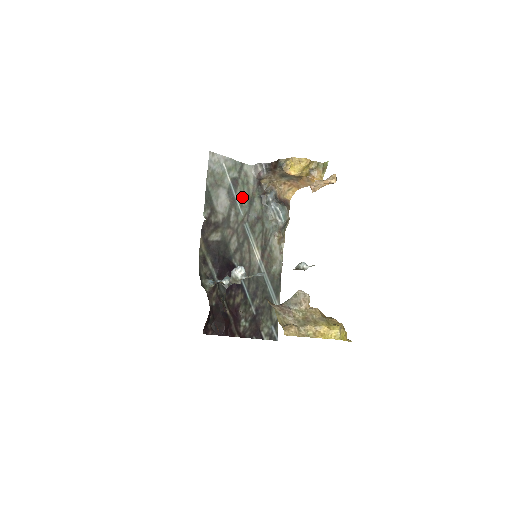
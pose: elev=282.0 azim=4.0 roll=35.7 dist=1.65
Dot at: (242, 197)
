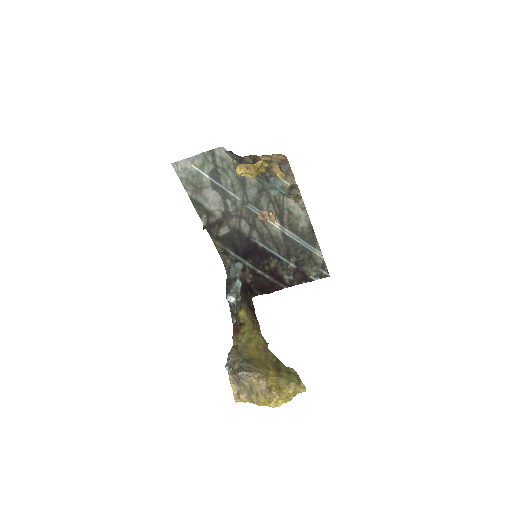
Dot at: (230, 184)
